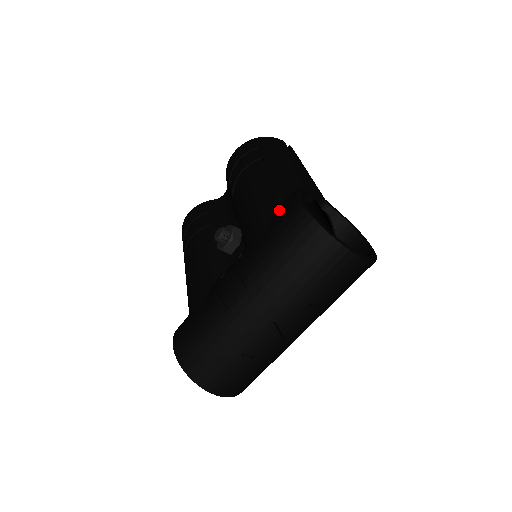
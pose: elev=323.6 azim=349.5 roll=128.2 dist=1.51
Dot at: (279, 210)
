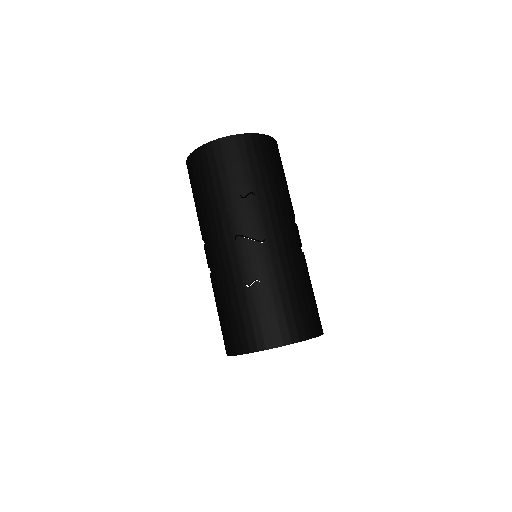
Dot at: occluded
